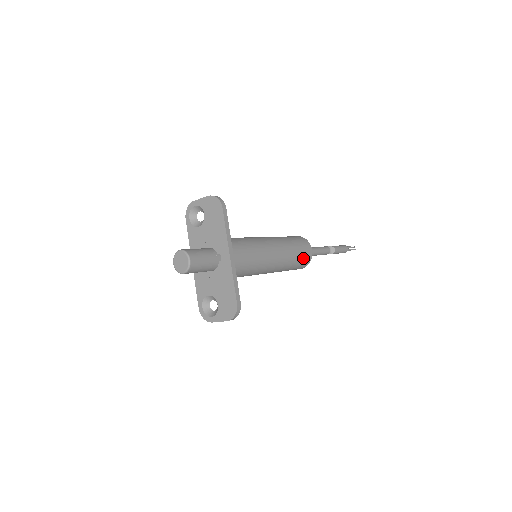
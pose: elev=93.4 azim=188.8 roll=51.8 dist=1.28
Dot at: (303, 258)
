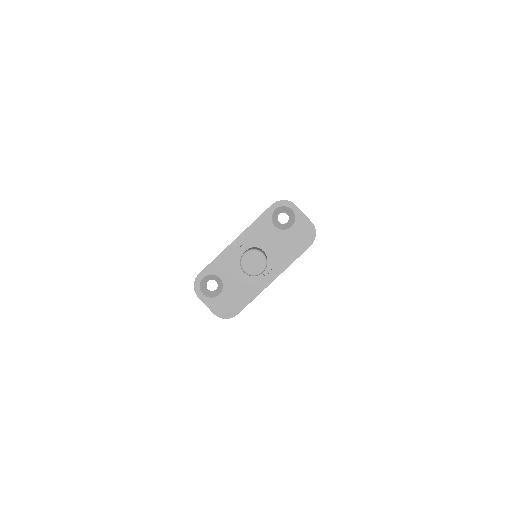
Dot at: occluded
